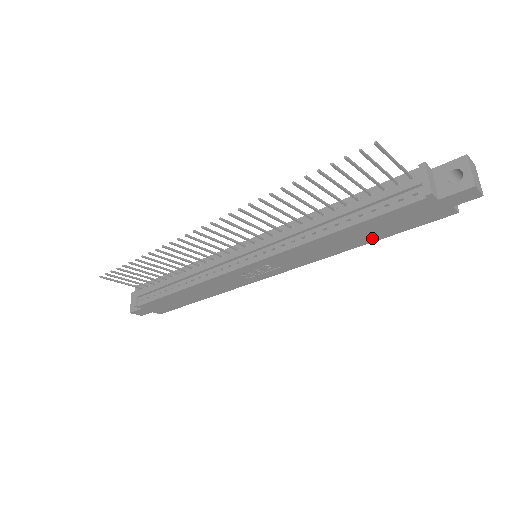
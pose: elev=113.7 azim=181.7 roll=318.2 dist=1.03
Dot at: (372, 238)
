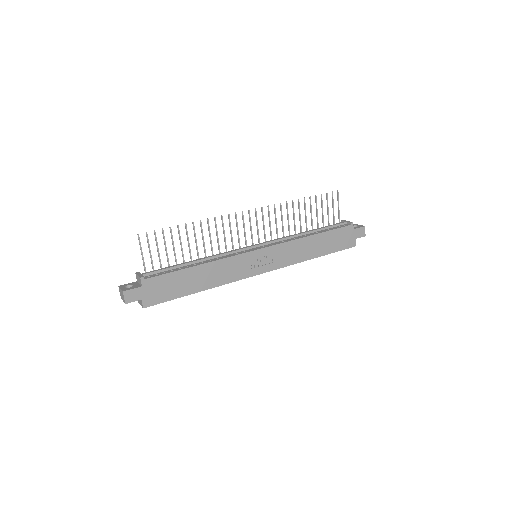
Dot at: (323, 252)
